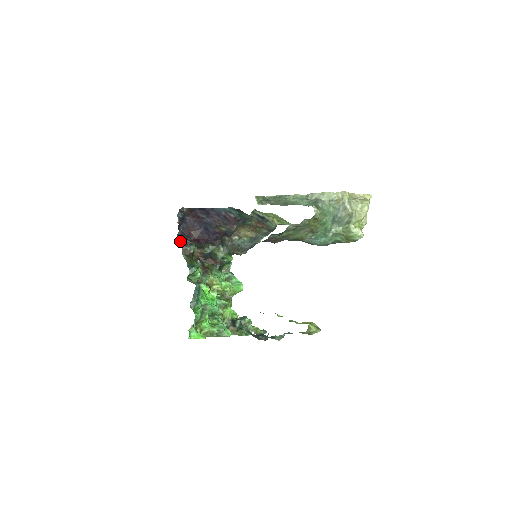
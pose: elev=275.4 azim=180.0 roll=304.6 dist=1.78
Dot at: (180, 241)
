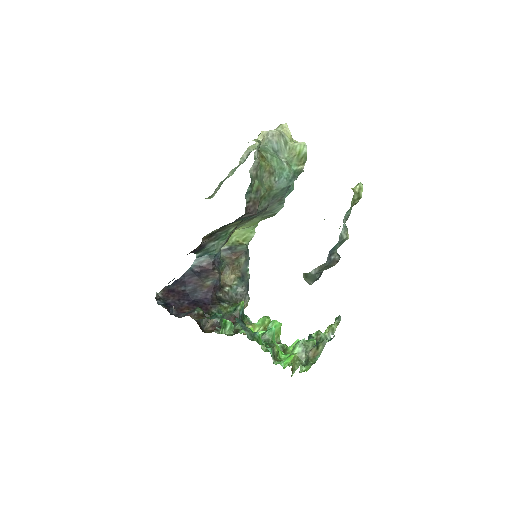
Dot at: (182, 316)
